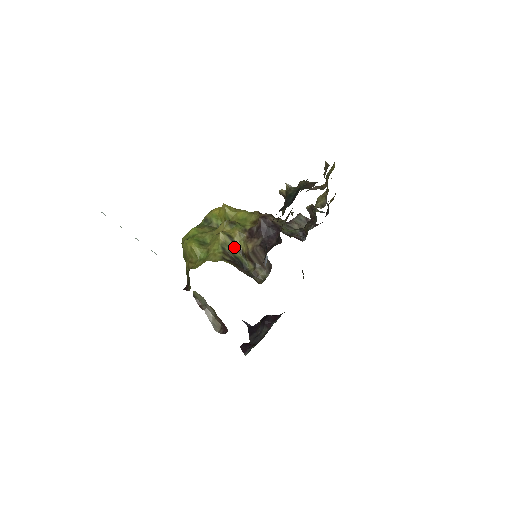
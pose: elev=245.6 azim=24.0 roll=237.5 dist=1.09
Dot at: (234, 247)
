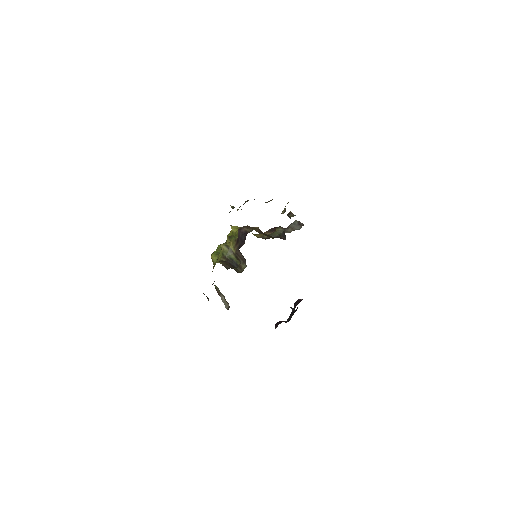
Dot at: (230, 252)
